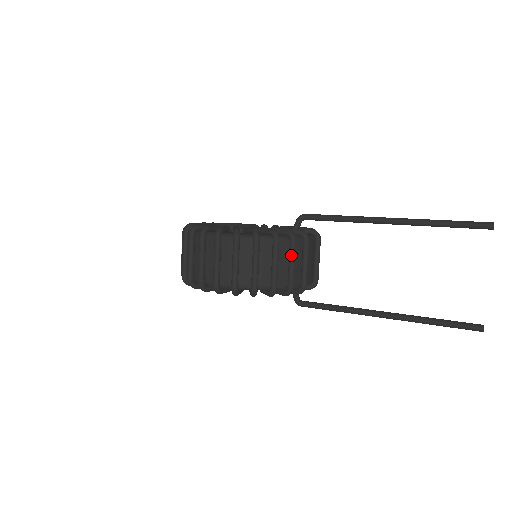
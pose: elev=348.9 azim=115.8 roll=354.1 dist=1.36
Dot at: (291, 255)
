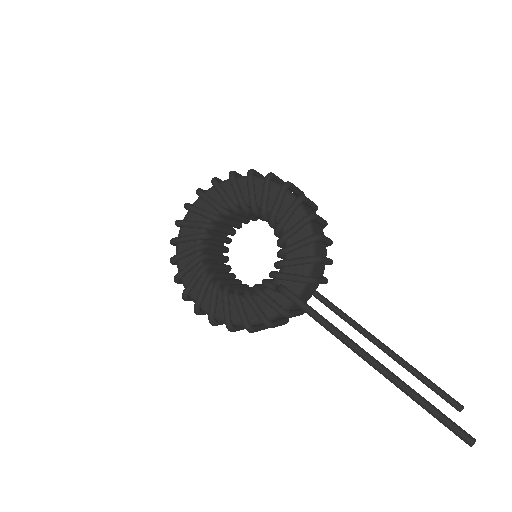
Dot at: occluded
